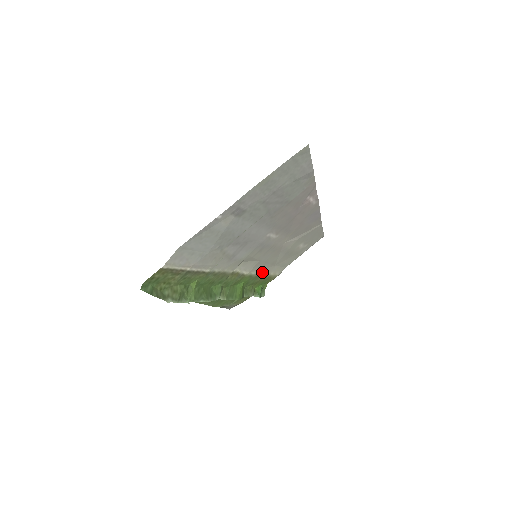
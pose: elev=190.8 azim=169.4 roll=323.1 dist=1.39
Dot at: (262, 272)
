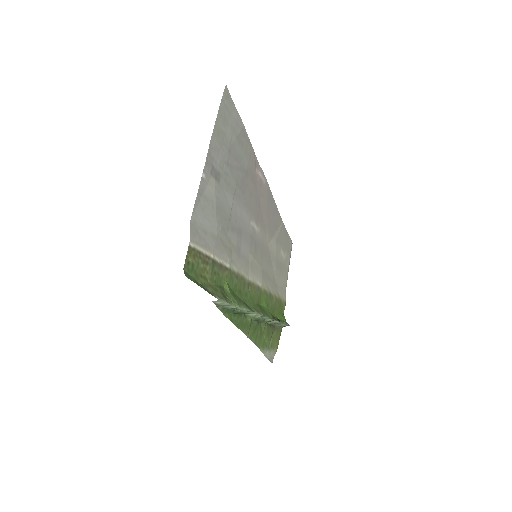
Dot at: (271, 290)
